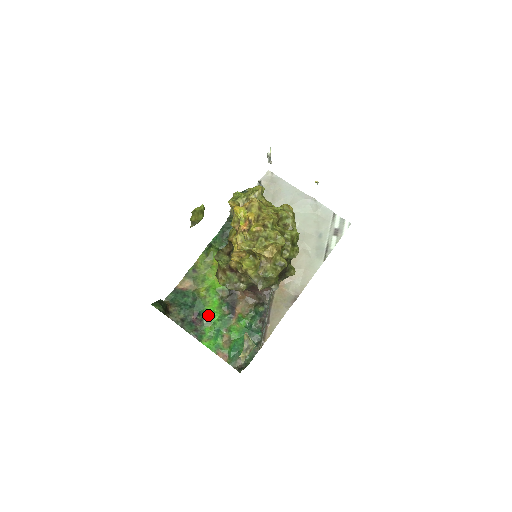
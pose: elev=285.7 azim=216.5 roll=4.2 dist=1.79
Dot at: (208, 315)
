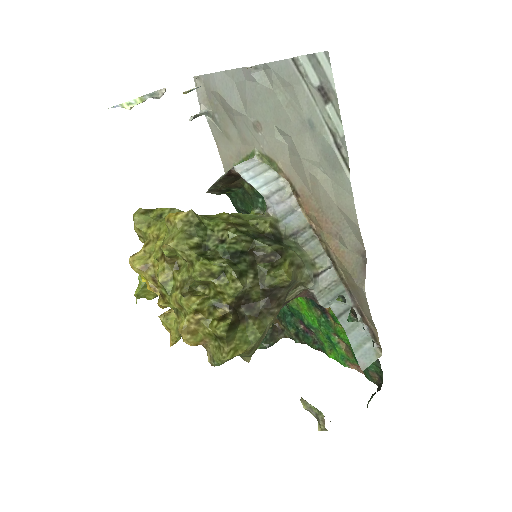
Dot at: (308, 322)
